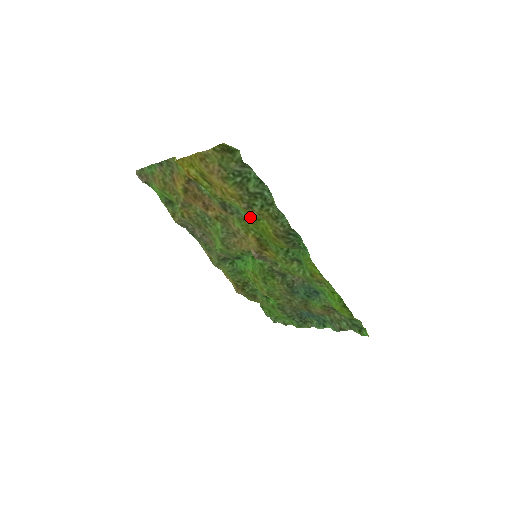
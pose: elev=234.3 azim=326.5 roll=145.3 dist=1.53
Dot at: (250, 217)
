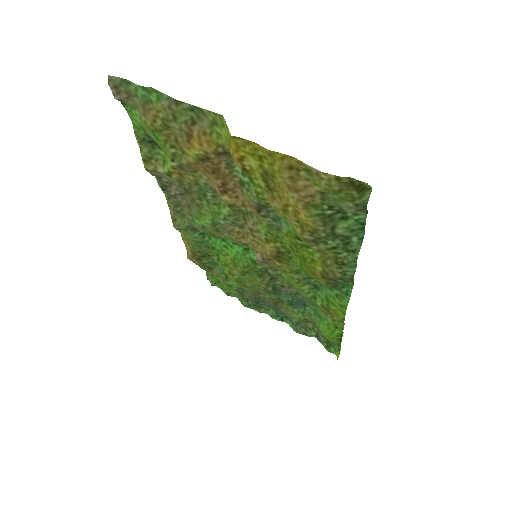
Dot at: (296, 238)
